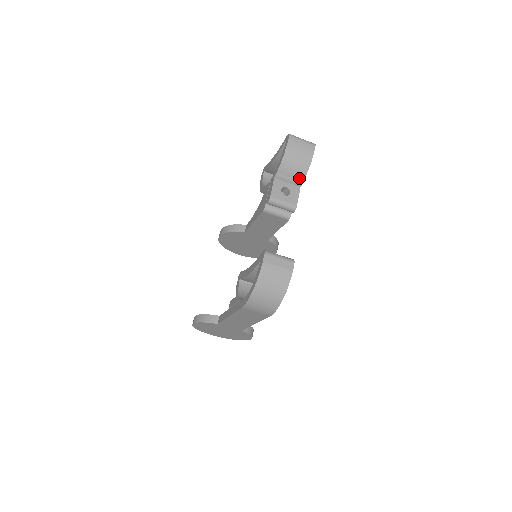
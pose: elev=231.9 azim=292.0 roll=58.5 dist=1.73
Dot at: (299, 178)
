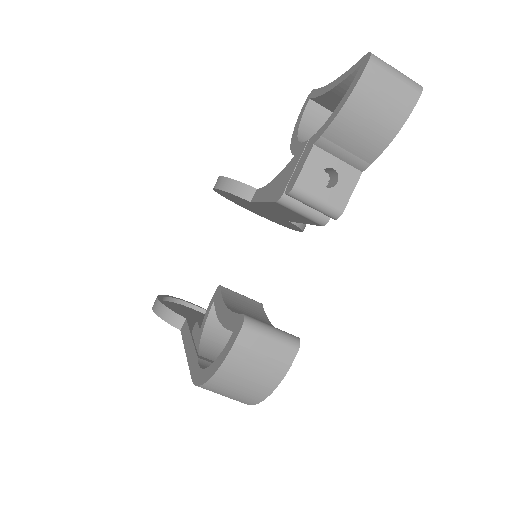
Dot at: (364, 156)
